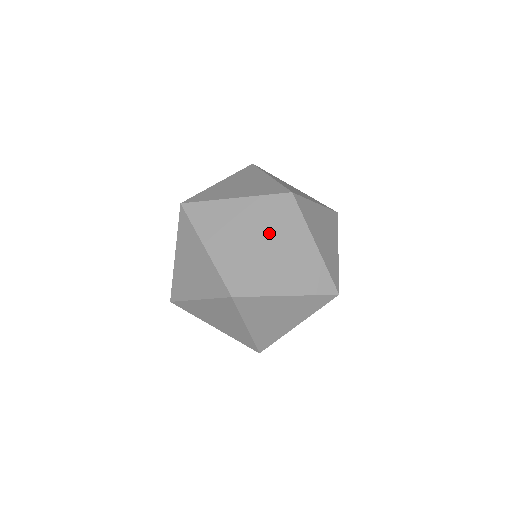
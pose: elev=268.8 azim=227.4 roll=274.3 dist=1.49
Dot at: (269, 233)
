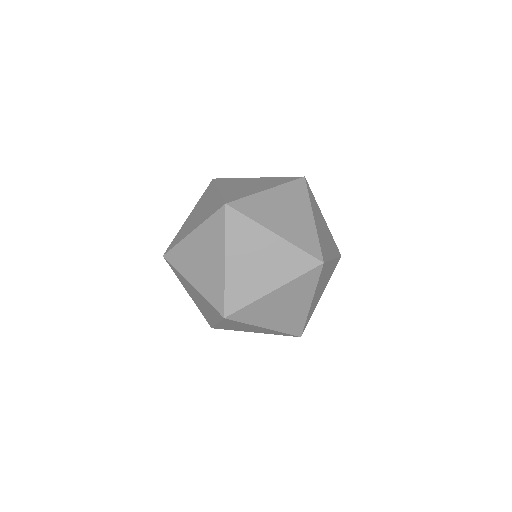
Dot at: (284, 285)
